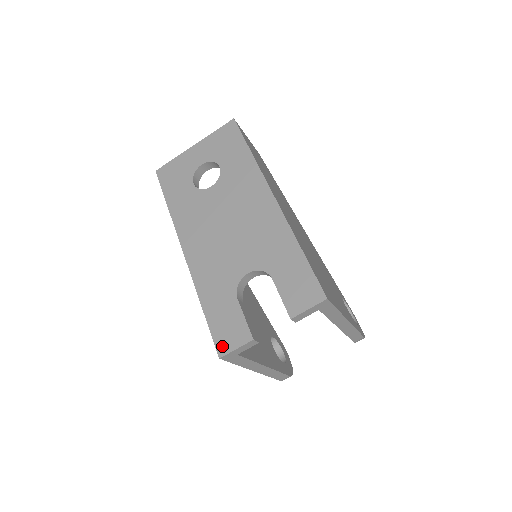
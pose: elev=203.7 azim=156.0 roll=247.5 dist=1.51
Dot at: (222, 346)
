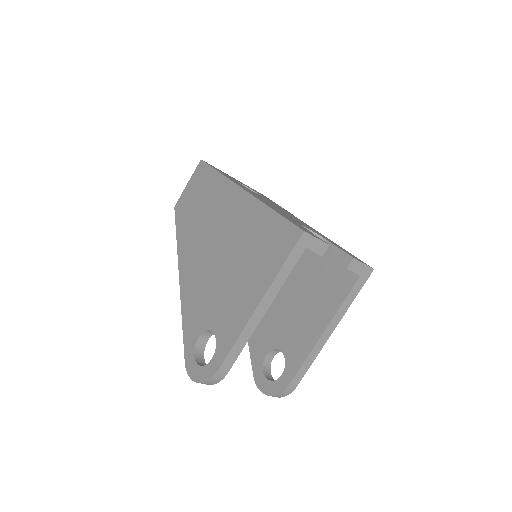
Dot at: occluded
